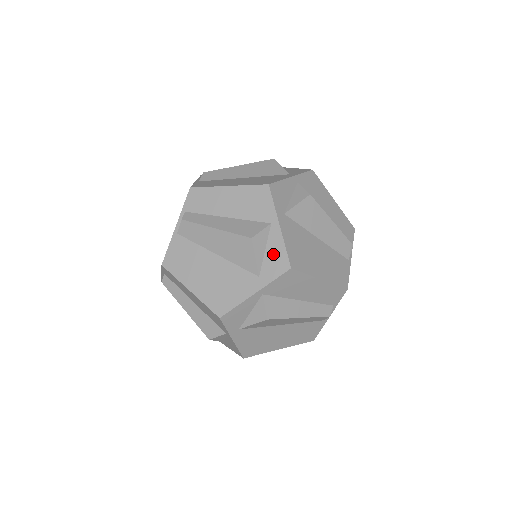
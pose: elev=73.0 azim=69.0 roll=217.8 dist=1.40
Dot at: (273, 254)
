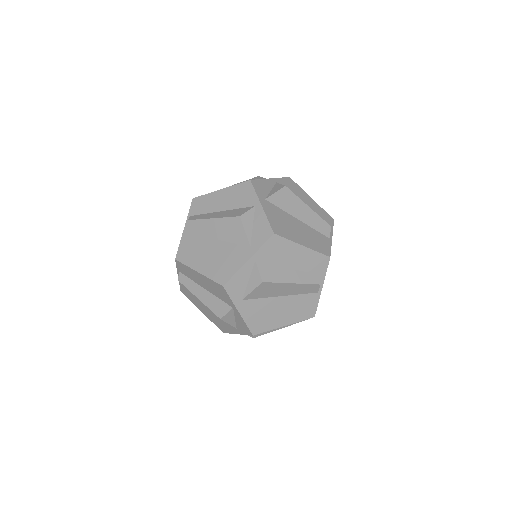
Dot at: (259, 227)
